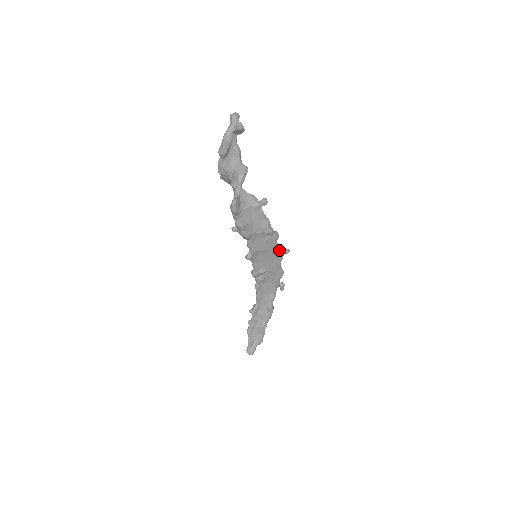
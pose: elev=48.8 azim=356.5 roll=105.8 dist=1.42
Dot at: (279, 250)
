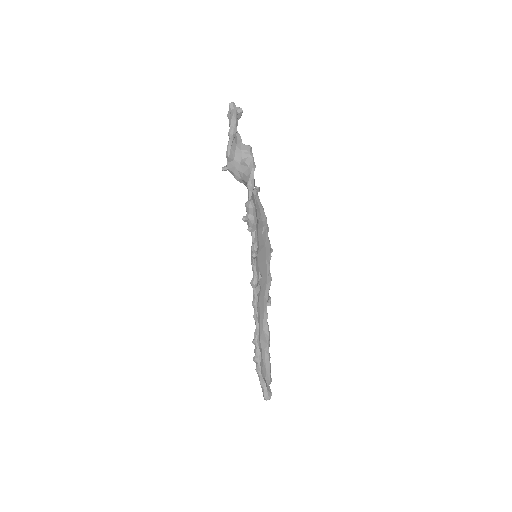
Dot at: (270, 245)
